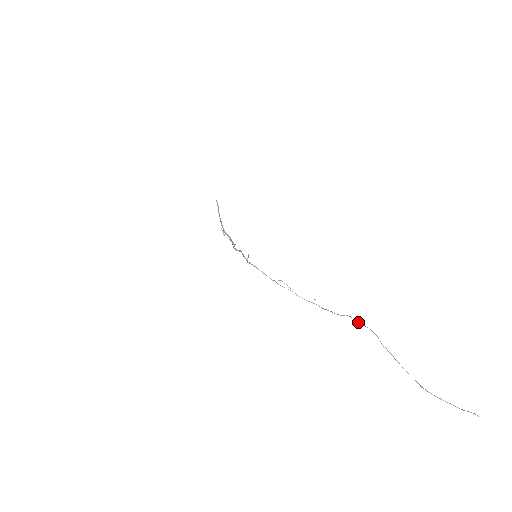
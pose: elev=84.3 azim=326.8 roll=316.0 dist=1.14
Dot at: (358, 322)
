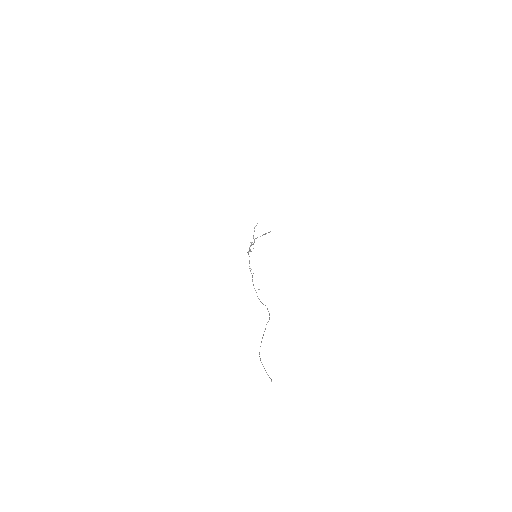
Dot at: occluded
